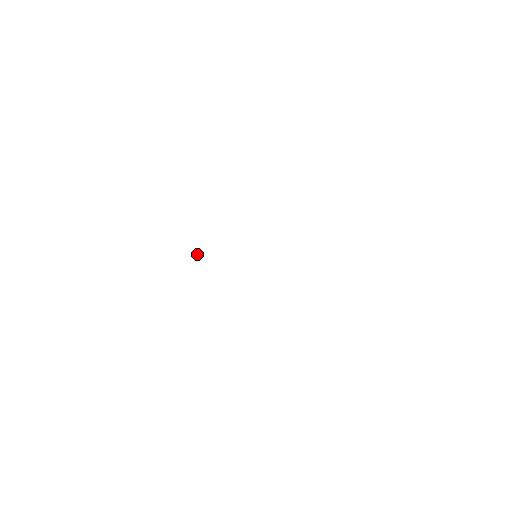
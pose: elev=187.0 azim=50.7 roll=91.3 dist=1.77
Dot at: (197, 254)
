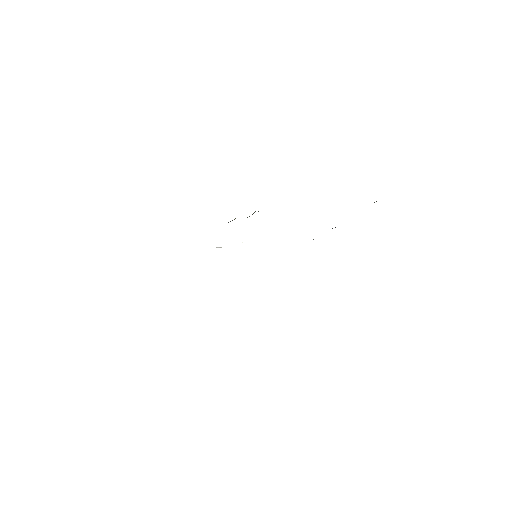
Dot at: (221, 247)
